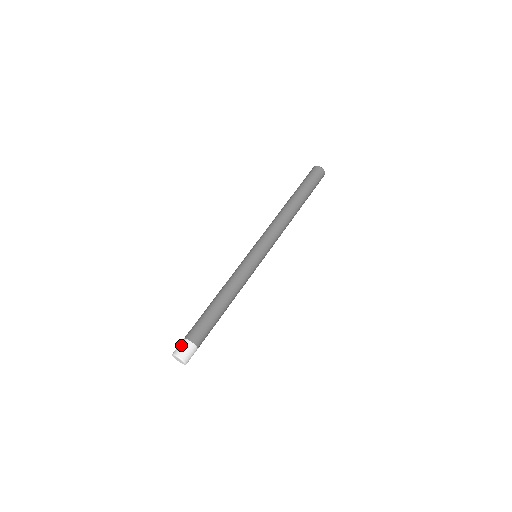
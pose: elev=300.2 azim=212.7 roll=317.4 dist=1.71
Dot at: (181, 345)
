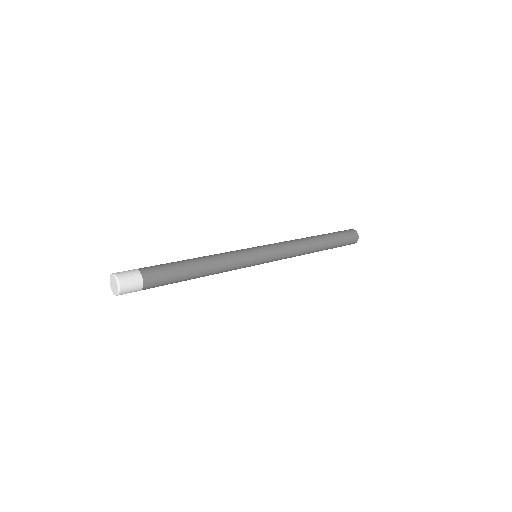
Dot at: occluded
